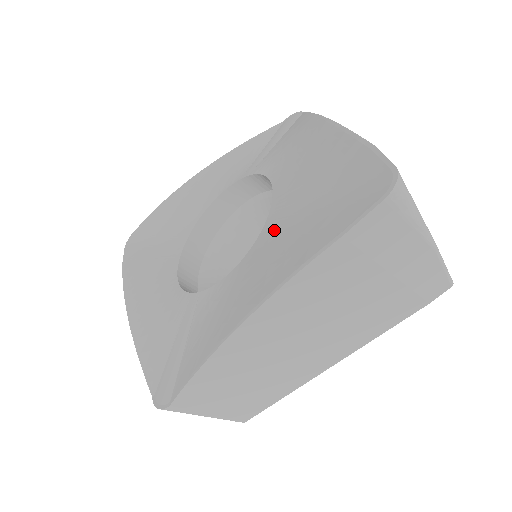
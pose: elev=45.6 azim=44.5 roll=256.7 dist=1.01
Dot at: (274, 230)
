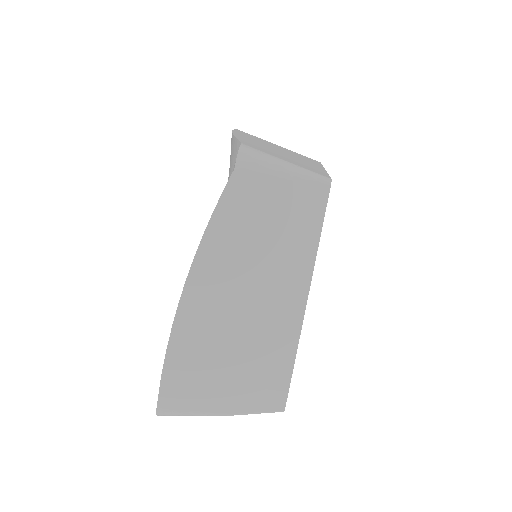
Dot at: occluded
